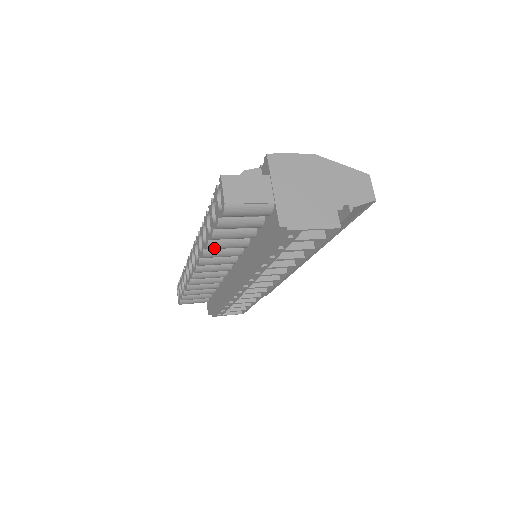
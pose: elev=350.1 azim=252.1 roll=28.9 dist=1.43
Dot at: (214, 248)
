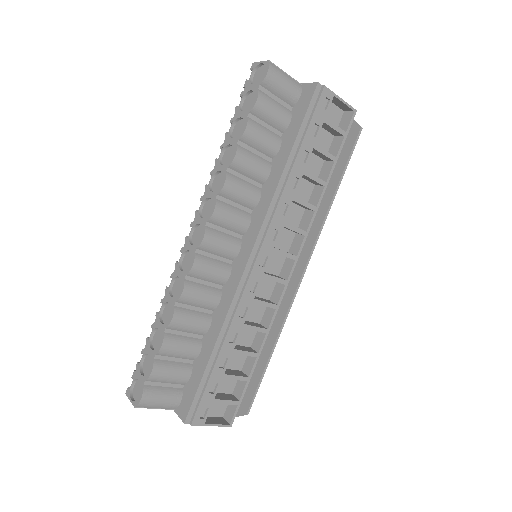
Dot at: (241, 161)
